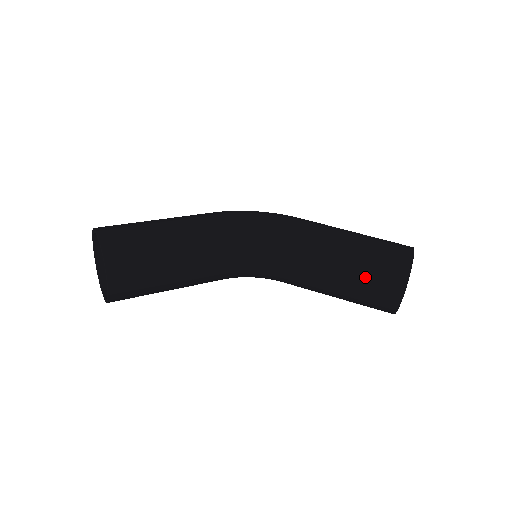
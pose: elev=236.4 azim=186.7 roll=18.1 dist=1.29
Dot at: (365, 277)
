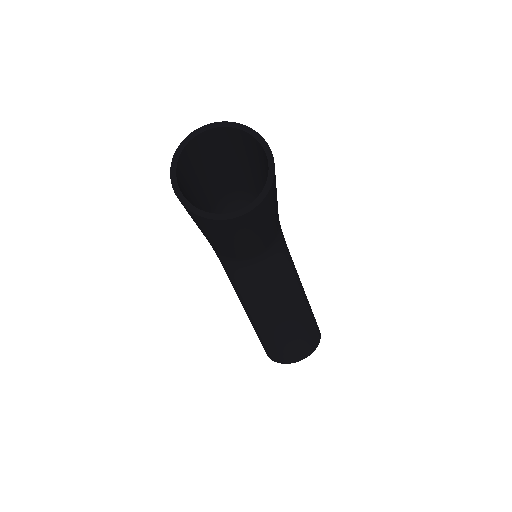
Dot at: (302, 330)
